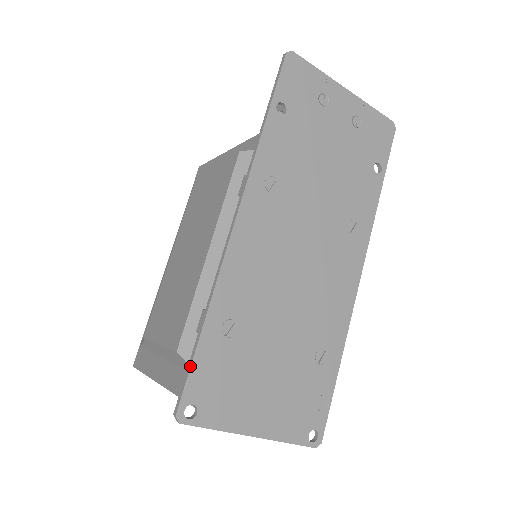
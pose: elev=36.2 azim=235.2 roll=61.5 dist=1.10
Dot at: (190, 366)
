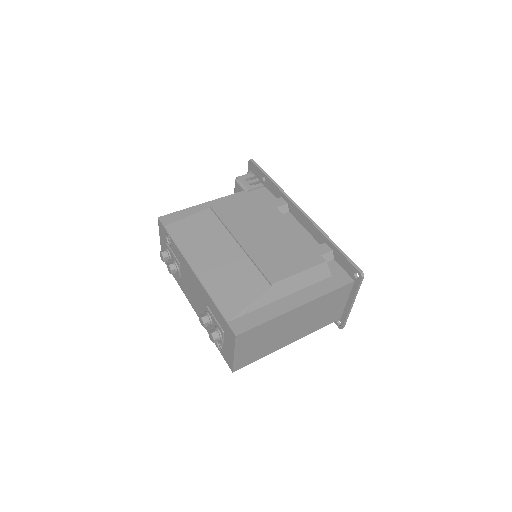
Dot at: occluded
